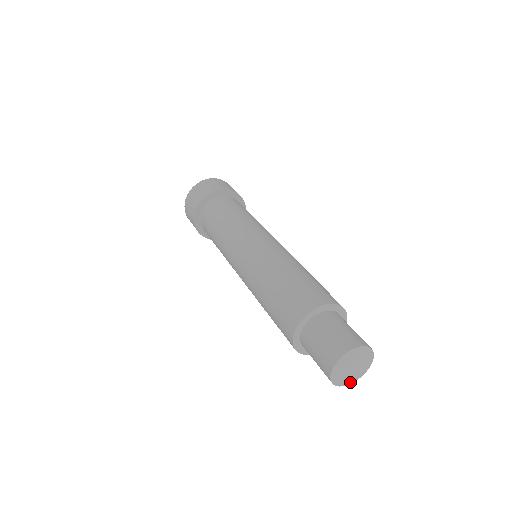
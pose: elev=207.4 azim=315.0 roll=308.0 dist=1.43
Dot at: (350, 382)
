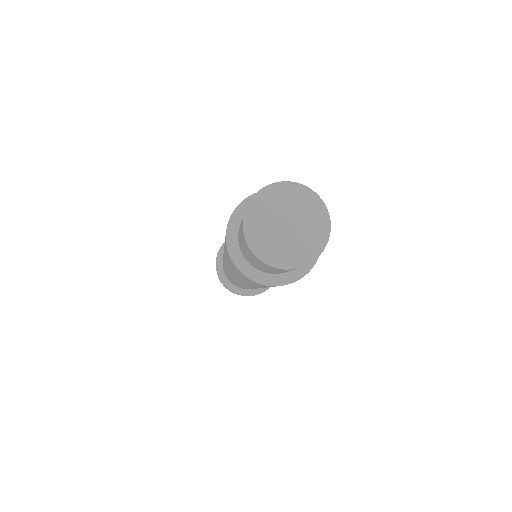
Dot at: (310, 258)
